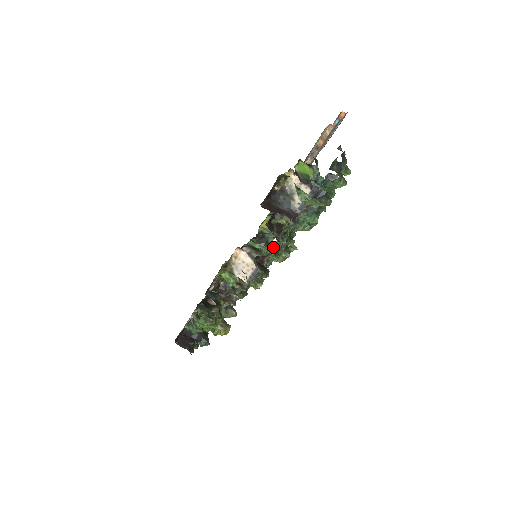
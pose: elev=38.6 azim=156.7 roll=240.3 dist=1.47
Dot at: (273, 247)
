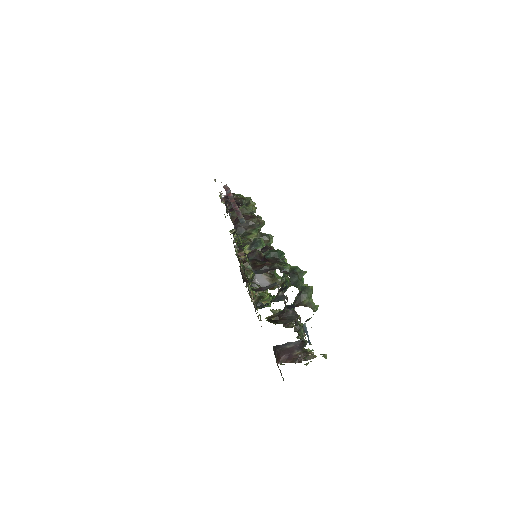
Dot at: occluded
